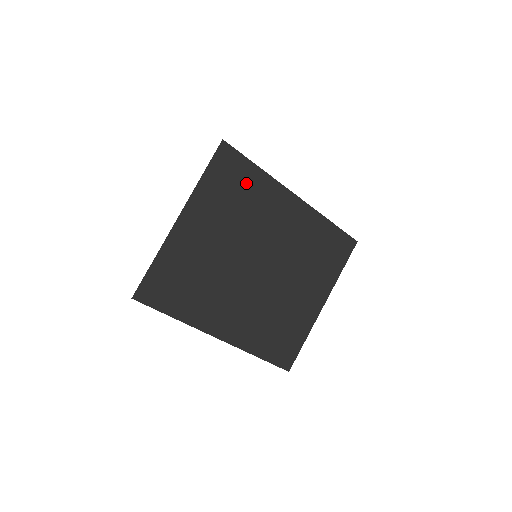
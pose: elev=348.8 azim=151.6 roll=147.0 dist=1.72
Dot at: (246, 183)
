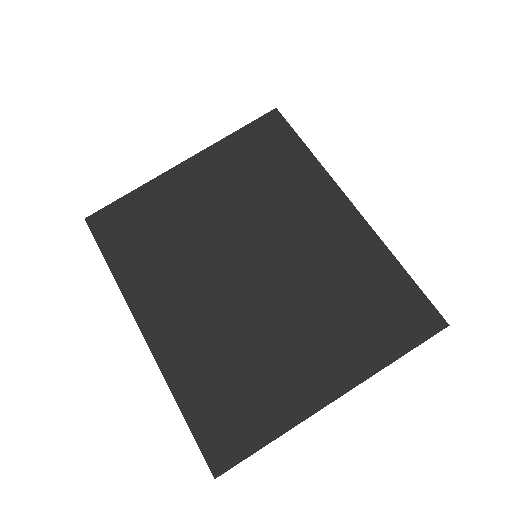
Dot at: (283, 160)
